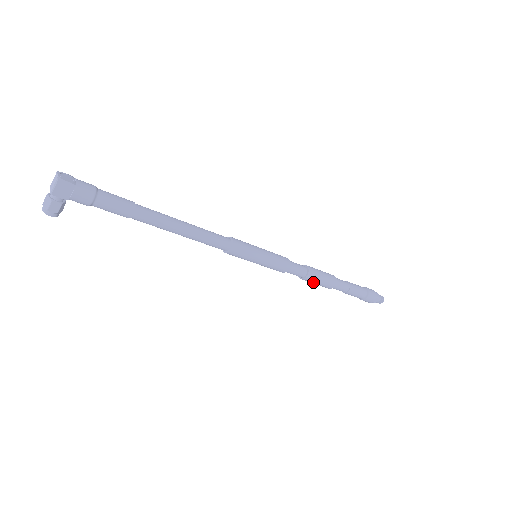
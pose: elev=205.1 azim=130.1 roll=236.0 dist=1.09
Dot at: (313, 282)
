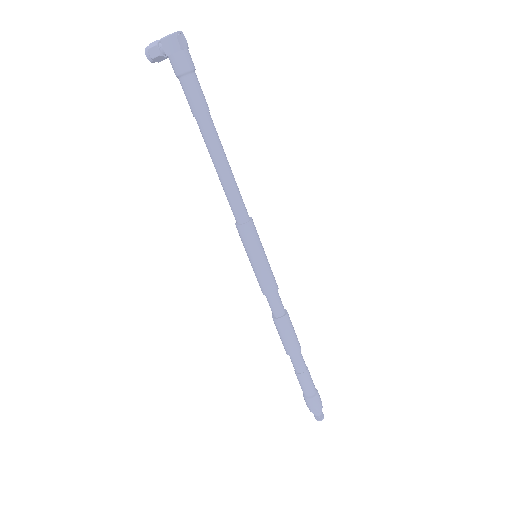
Dot at: (278, 330)
